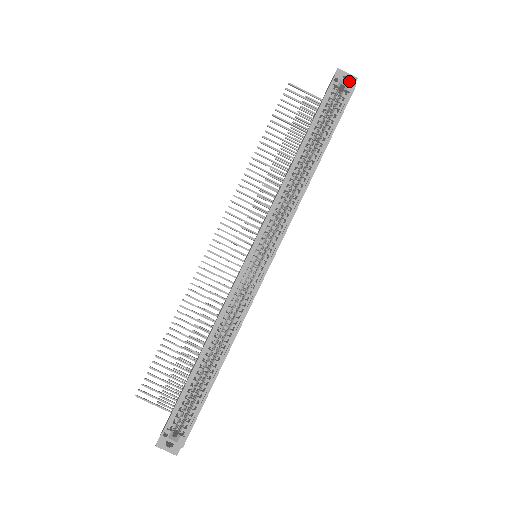
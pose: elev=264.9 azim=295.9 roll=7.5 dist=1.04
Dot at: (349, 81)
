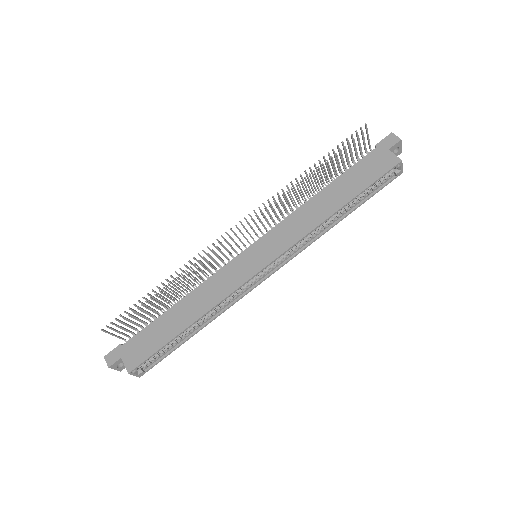
Dot at: occluded
